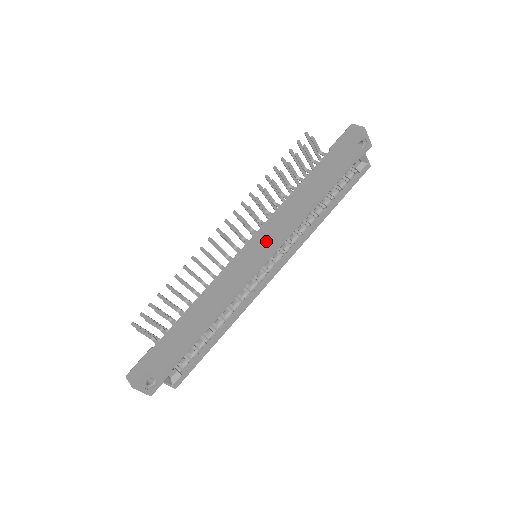
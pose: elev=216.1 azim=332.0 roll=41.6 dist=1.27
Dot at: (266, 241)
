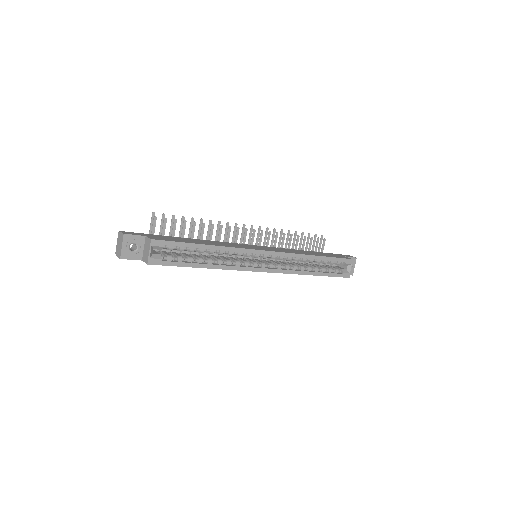
Dot at: (272, 249)
